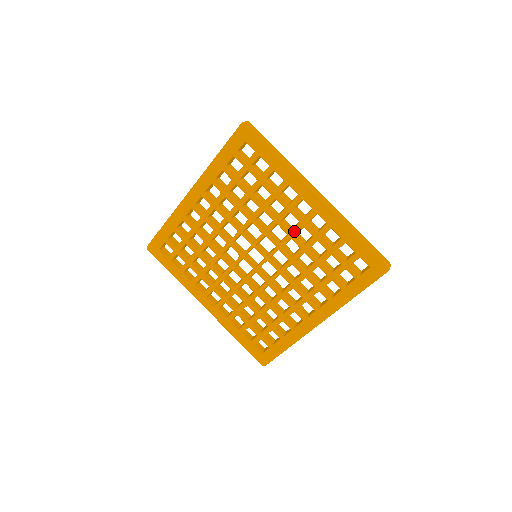
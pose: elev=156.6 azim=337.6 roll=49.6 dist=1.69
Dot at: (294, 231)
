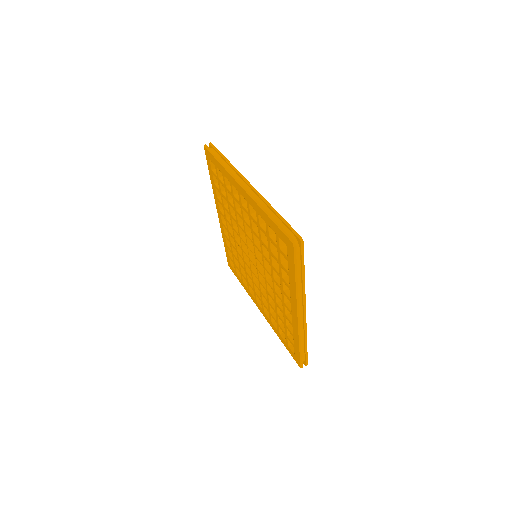
Dot at: (277, 294)
